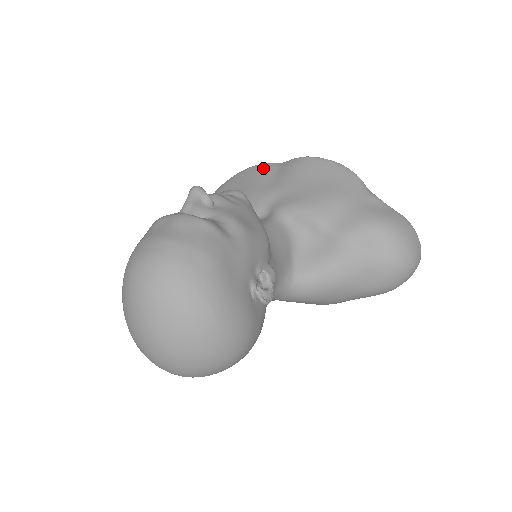
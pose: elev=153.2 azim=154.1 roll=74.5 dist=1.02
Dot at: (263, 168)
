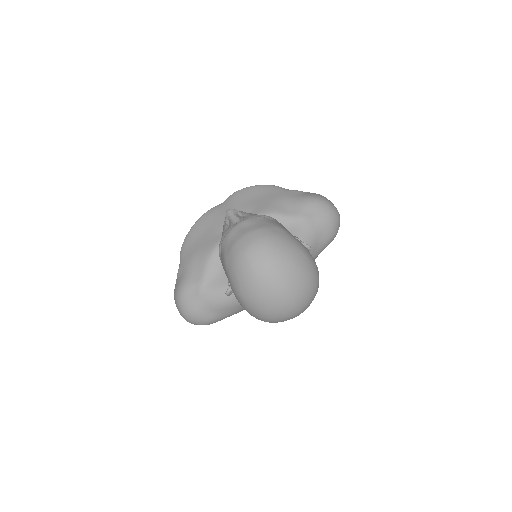
Dot at: (213, 212)
